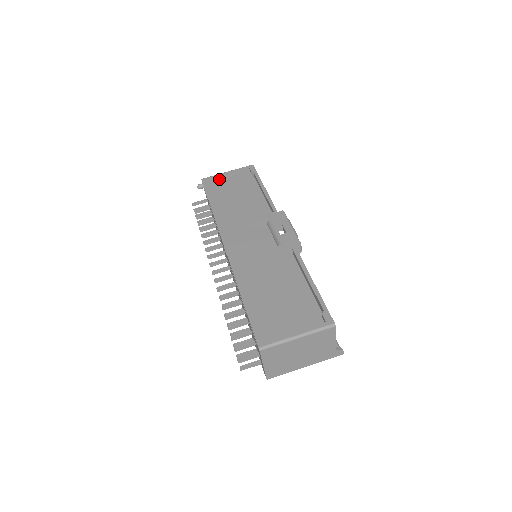
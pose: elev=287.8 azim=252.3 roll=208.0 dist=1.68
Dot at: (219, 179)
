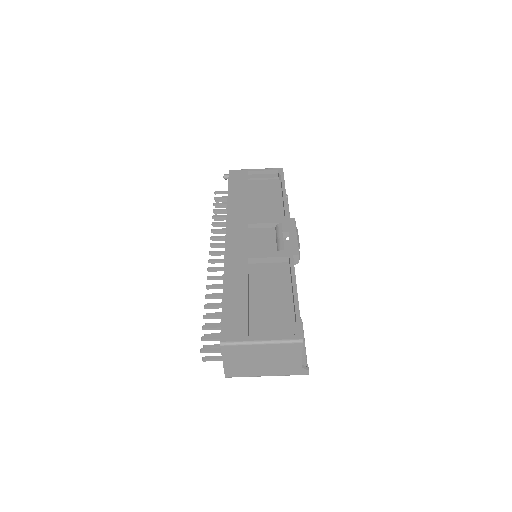
Dot at: (245, 174)
